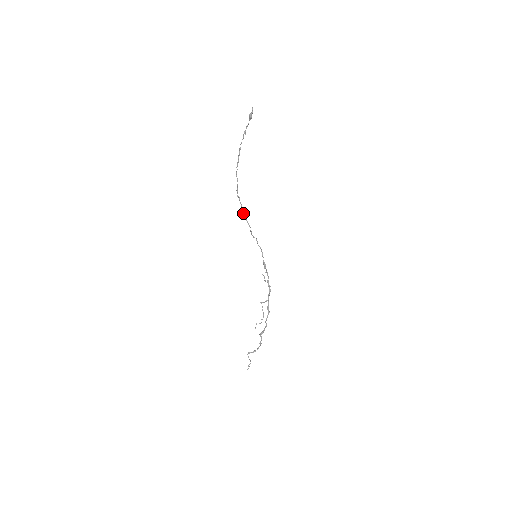
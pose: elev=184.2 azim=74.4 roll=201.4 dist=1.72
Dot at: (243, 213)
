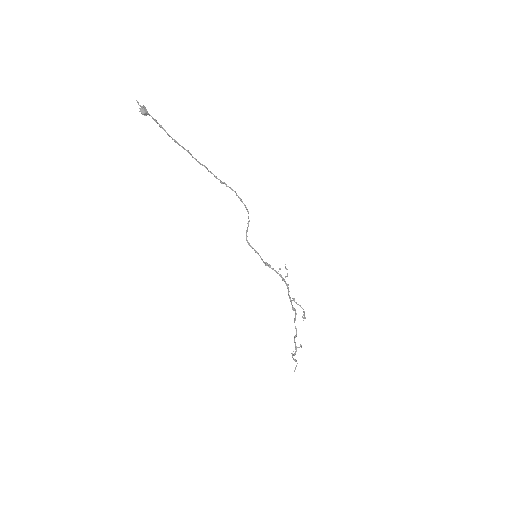
Dot at: occluded
